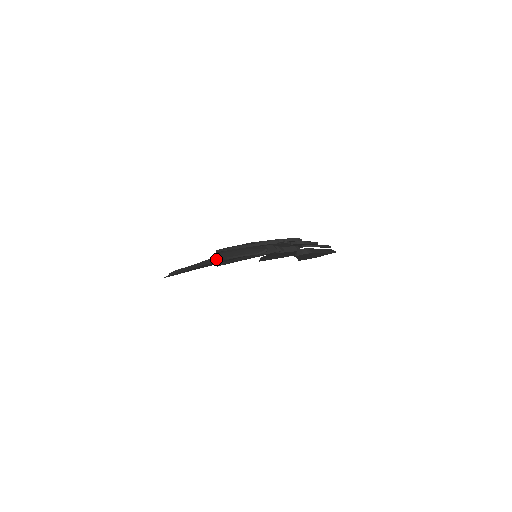
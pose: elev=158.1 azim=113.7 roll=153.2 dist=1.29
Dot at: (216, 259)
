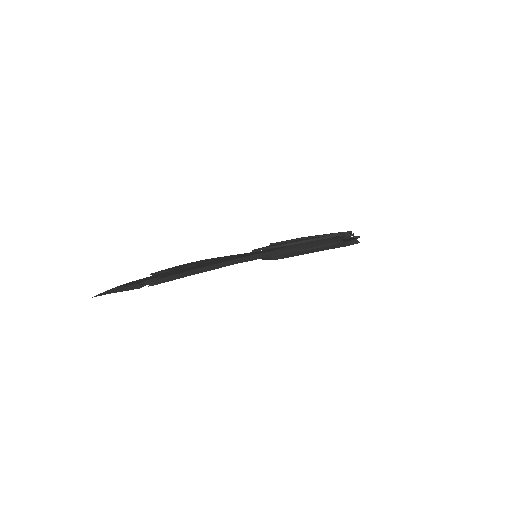
Dot at: (254, 257)
